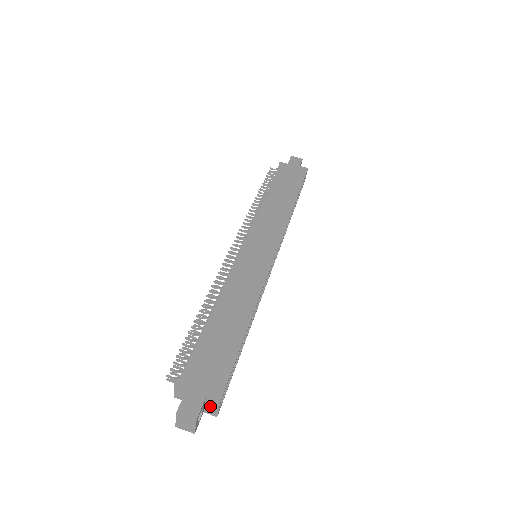
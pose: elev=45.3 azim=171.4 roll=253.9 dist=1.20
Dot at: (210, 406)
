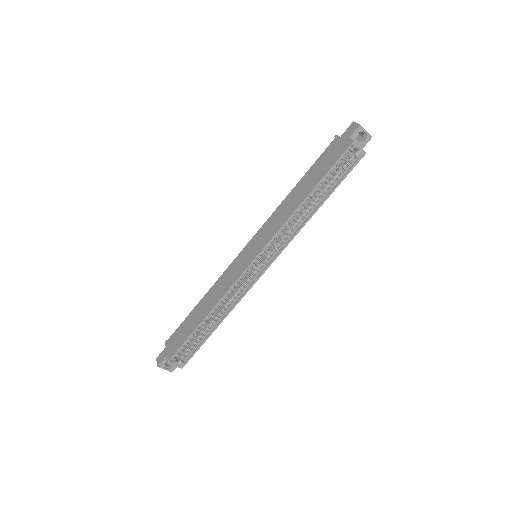
Dot at: (173, 362)
